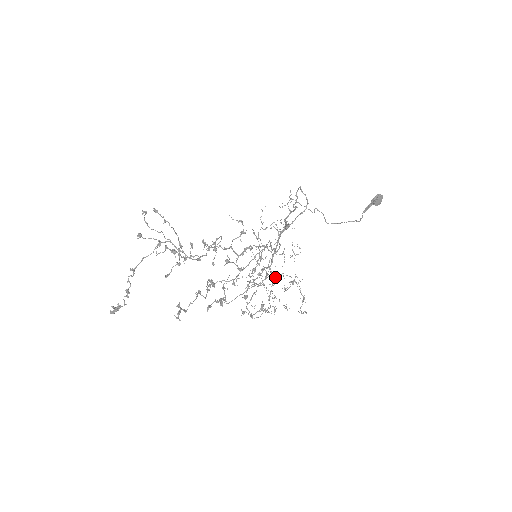
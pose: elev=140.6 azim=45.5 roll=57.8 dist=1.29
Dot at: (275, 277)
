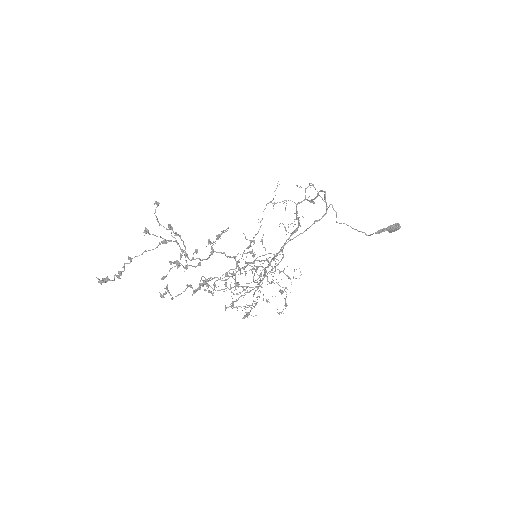
Dot at: (267, 281)
